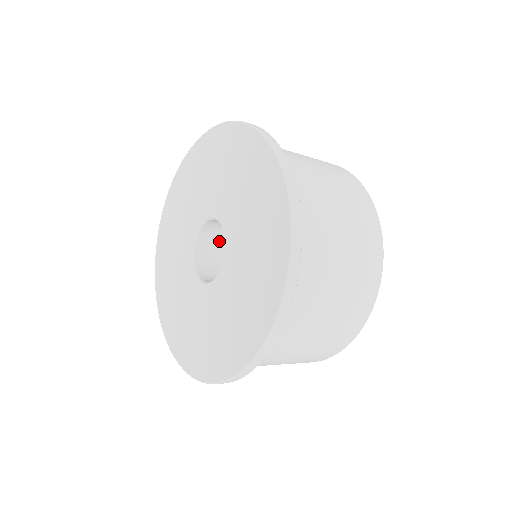
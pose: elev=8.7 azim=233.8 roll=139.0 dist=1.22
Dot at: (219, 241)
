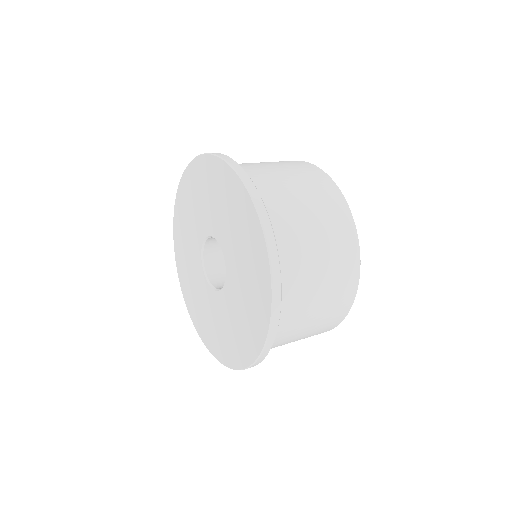
Dot at: occluded
